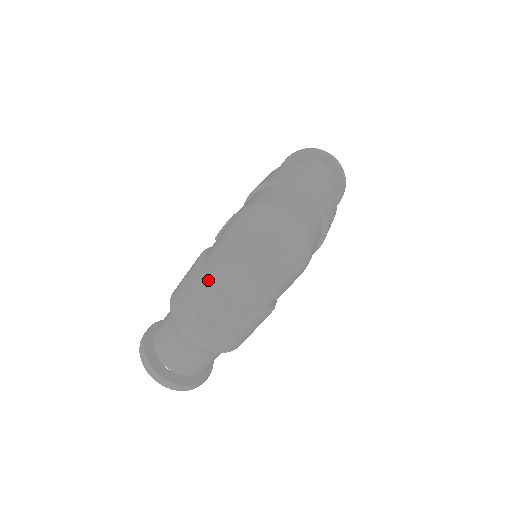
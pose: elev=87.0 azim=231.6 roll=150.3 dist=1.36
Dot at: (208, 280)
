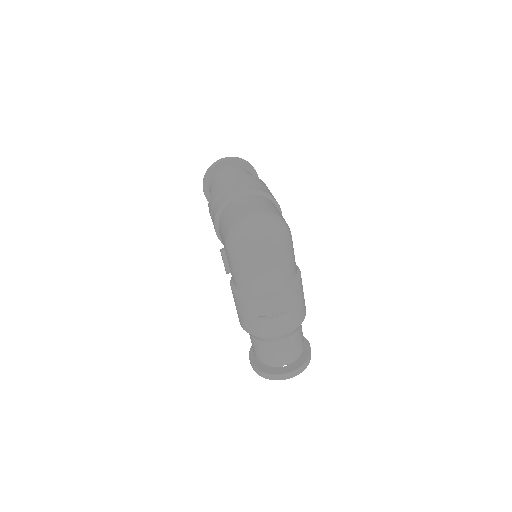
Dot at: (253, 296)
